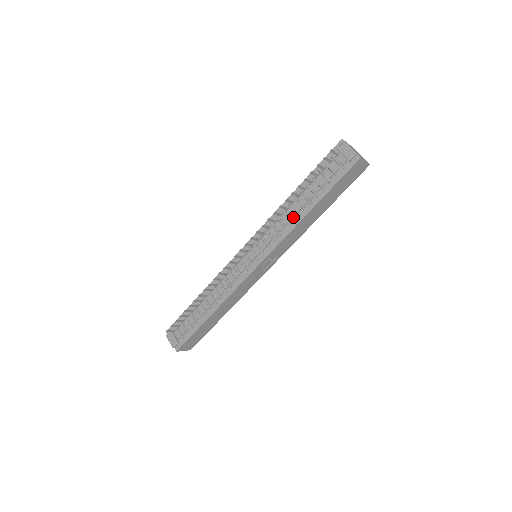
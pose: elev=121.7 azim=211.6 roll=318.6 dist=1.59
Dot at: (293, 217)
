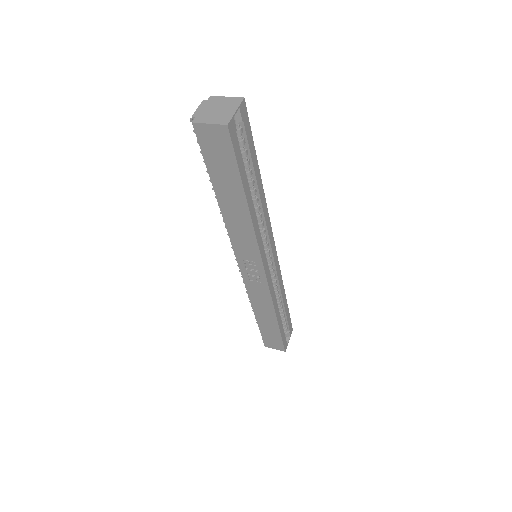
Dot at: occluded
